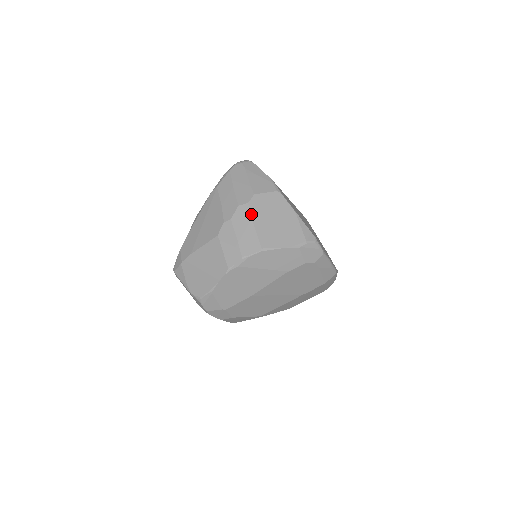
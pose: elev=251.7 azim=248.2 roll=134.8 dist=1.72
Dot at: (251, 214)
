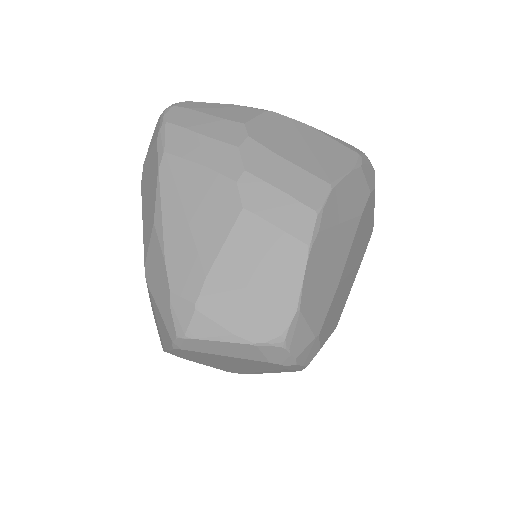
Dot at: (268, 148)
